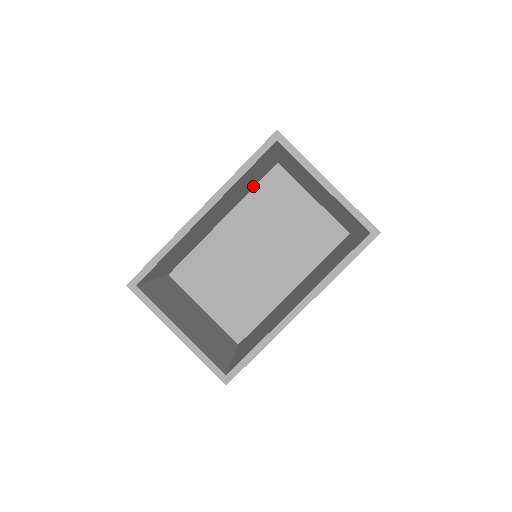
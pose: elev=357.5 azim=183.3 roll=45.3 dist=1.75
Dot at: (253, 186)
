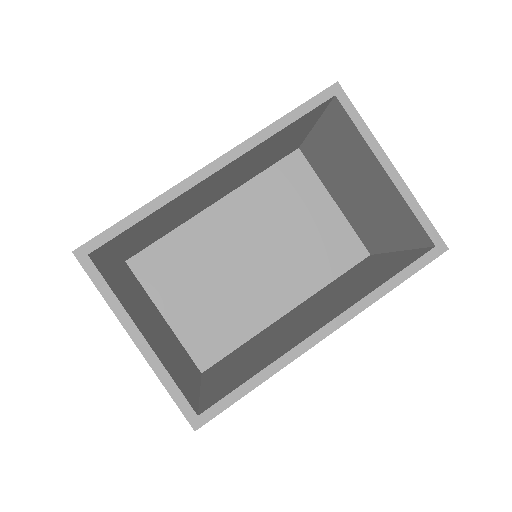
Dot at: (263, 169)
